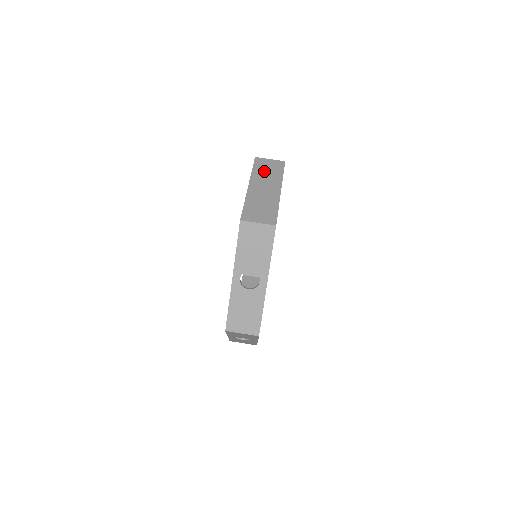
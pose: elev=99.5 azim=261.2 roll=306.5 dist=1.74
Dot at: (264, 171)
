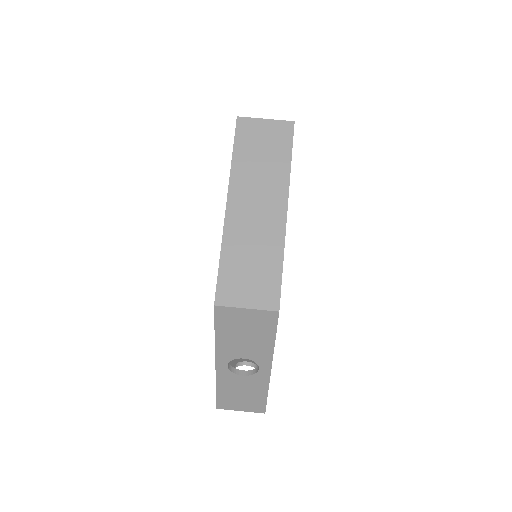
Dot at: (255, 157)
